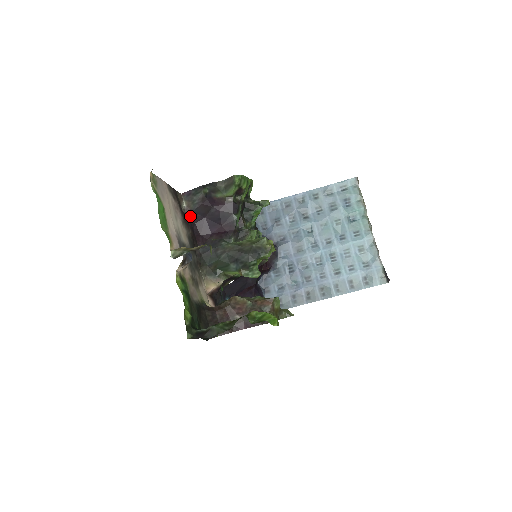
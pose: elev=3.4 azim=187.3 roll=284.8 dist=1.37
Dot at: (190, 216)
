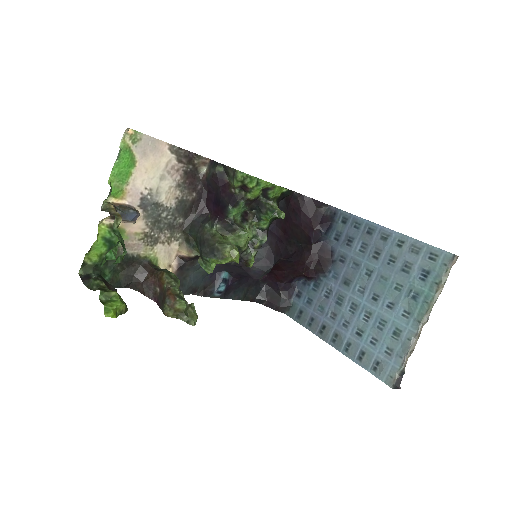
Dot at: (204, 183)
